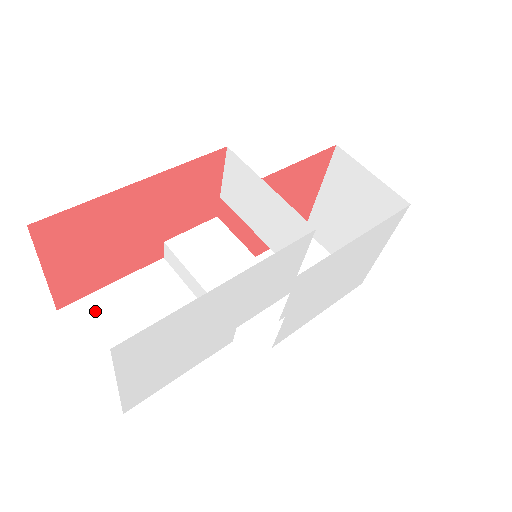
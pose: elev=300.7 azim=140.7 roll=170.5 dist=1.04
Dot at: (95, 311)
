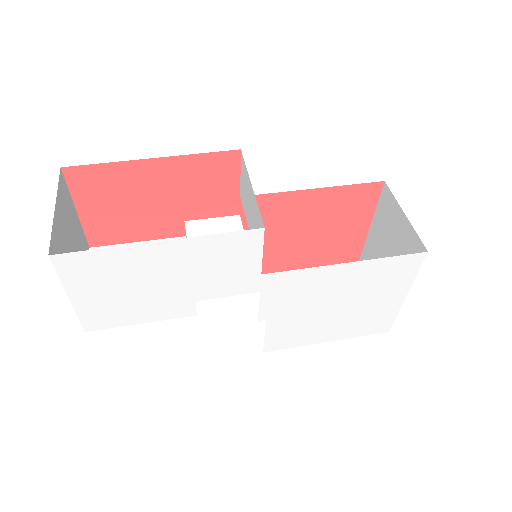
Dot at: occluded
